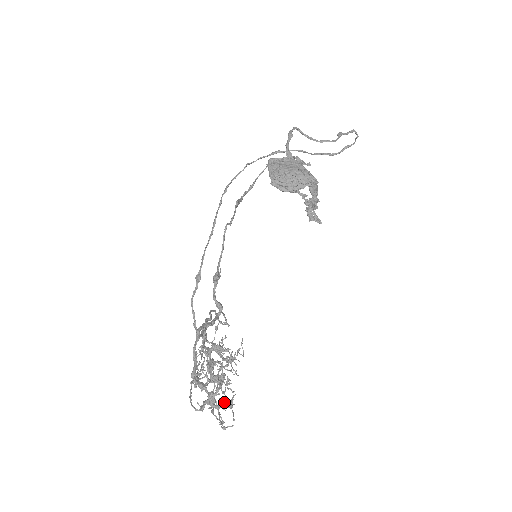
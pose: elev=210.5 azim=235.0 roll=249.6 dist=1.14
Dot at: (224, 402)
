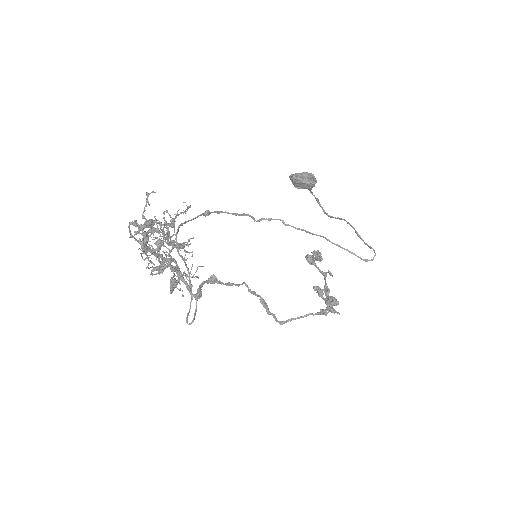
Dot at: (155, 231)
